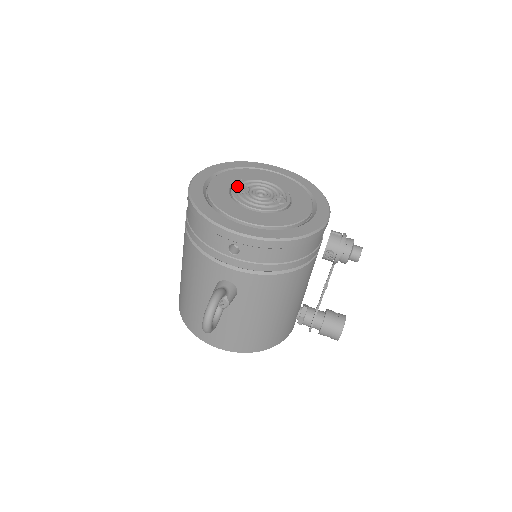
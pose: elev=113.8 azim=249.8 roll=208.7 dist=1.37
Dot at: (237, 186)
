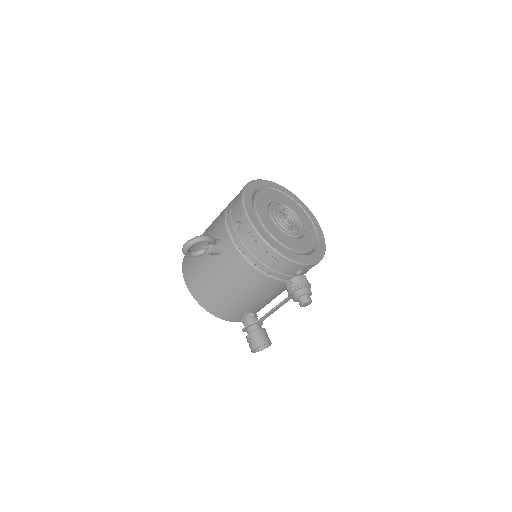
Dot at: (280, 204)
